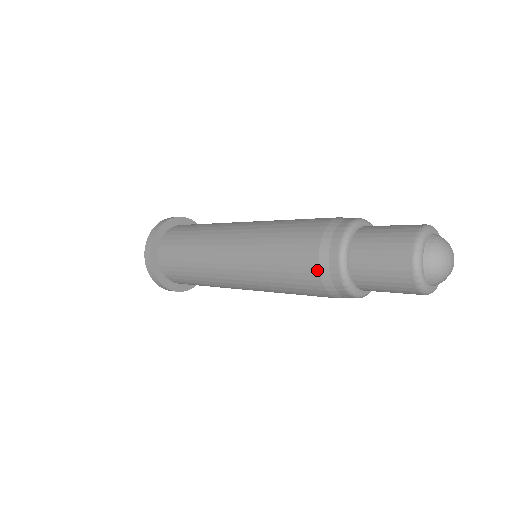
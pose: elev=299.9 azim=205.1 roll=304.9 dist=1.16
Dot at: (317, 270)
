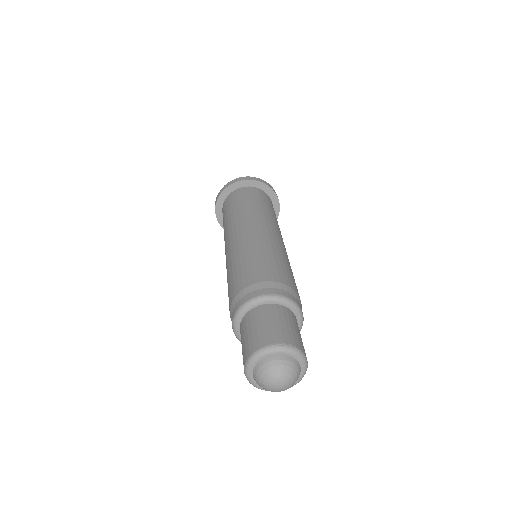
Dot at: (237, 293)
